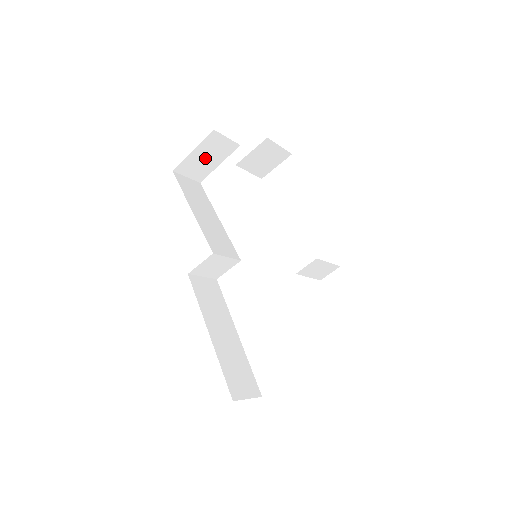
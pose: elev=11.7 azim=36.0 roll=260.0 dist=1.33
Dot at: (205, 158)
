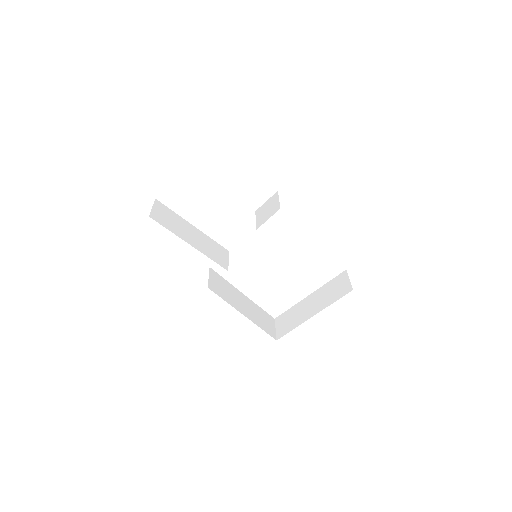
Dot at: occluded
